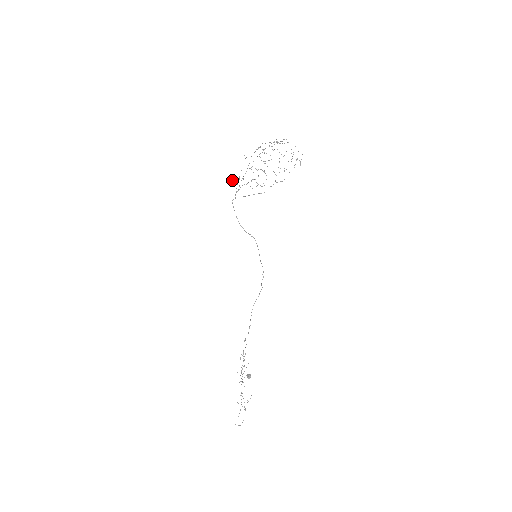
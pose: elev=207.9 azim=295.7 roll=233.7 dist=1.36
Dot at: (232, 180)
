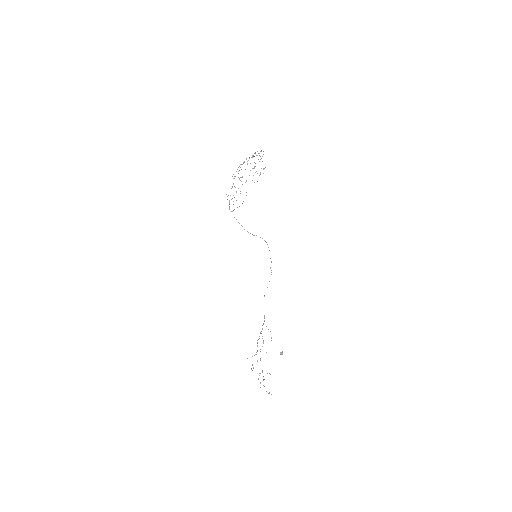
Dot at: occluded
